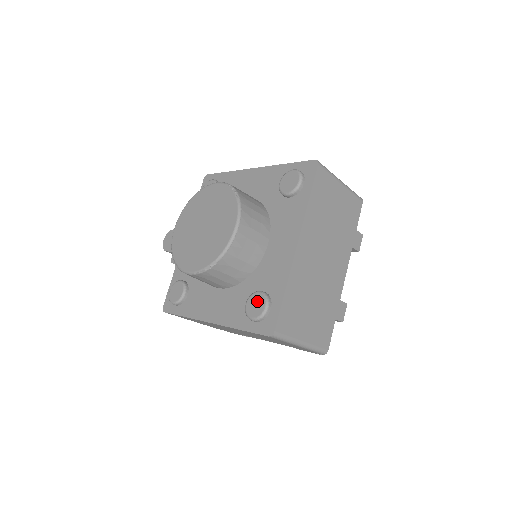
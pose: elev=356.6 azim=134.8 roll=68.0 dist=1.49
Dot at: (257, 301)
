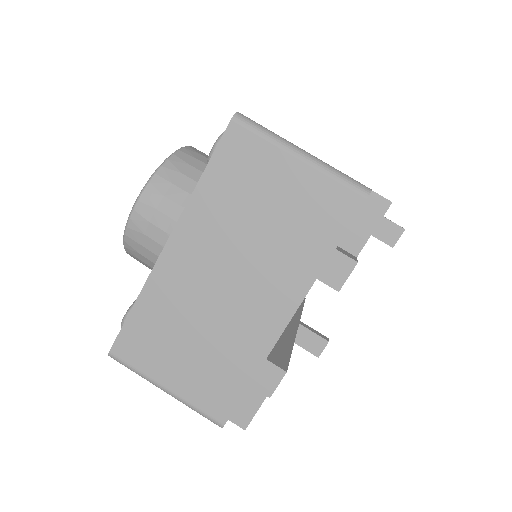
Dot at: occluded
